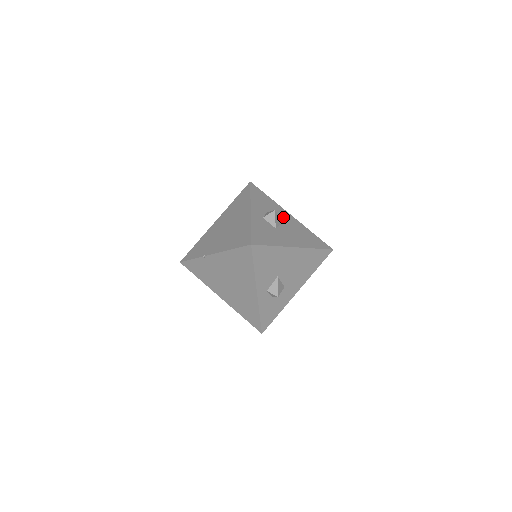
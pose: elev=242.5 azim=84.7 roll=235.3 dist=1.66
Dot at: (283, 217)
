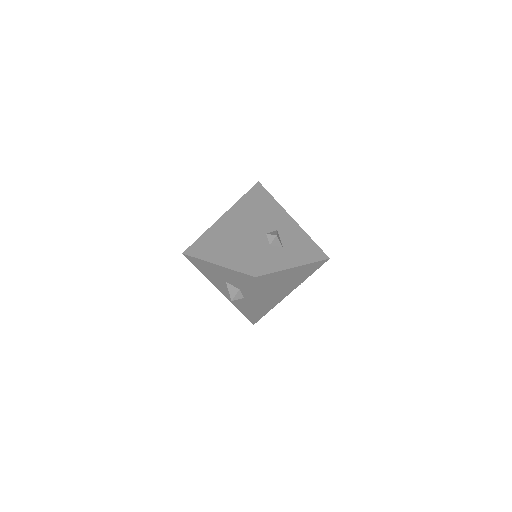
Dot at: occluded
